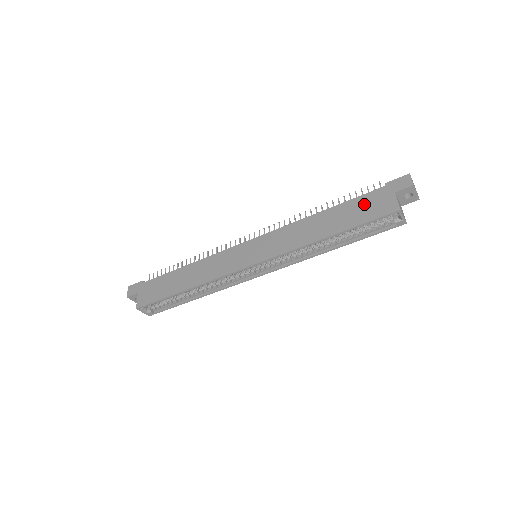
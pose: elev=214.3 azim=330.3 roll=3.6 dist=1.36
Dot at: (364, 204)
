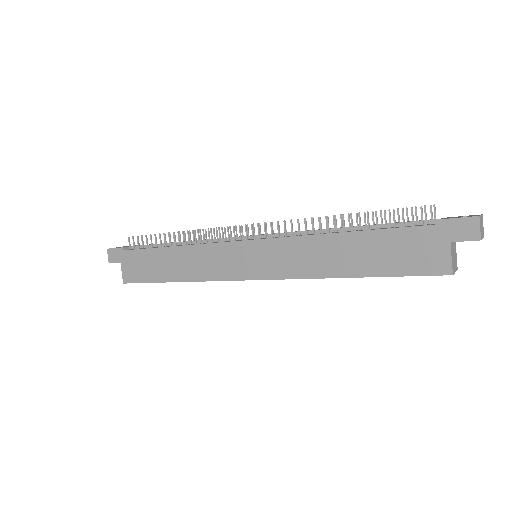
Dot at: (403, 245)
